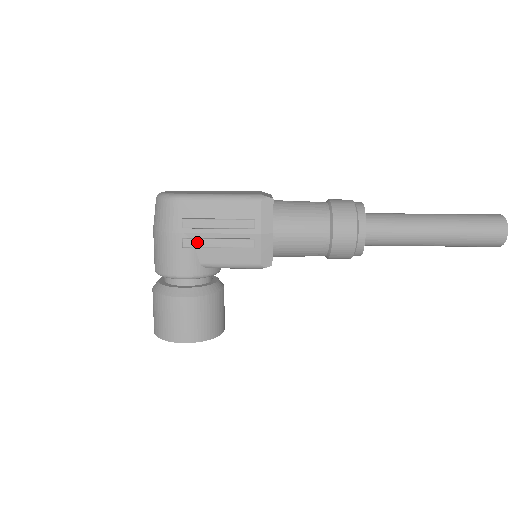
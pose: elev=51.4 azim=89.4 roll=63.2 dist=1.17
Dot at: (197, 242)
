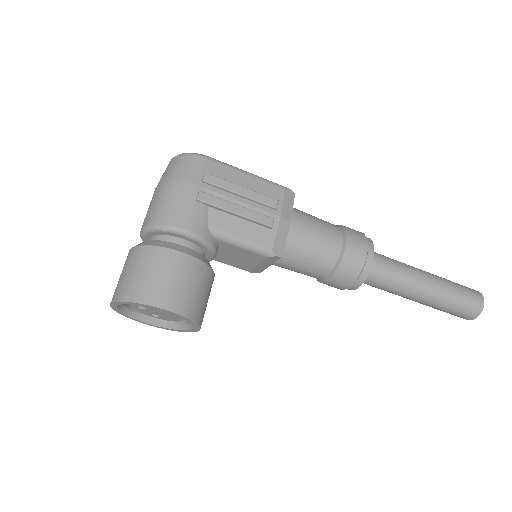
Dot at: (214, 199)
